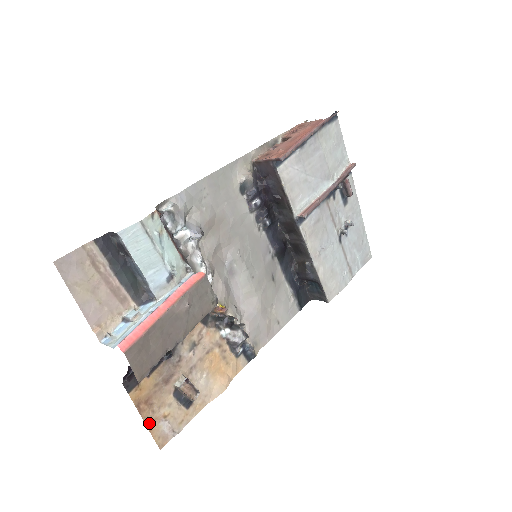
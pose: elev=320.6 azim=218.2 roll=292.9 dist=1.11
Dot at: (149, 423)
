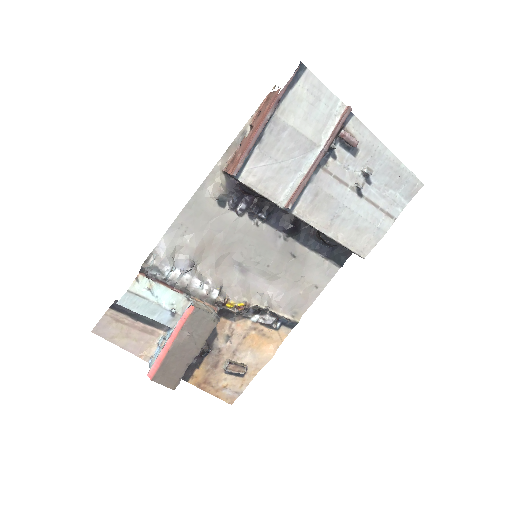
Dot at: (214, 393)
